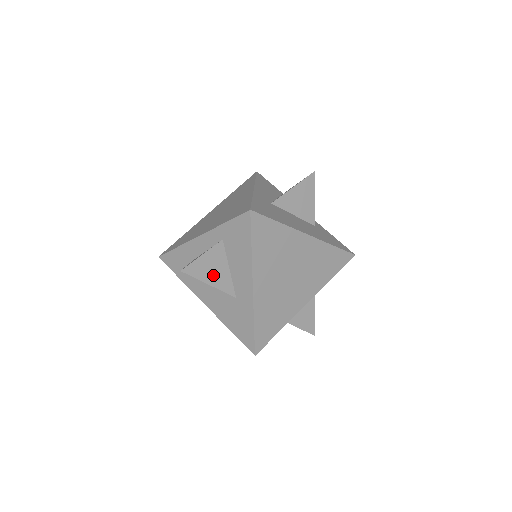
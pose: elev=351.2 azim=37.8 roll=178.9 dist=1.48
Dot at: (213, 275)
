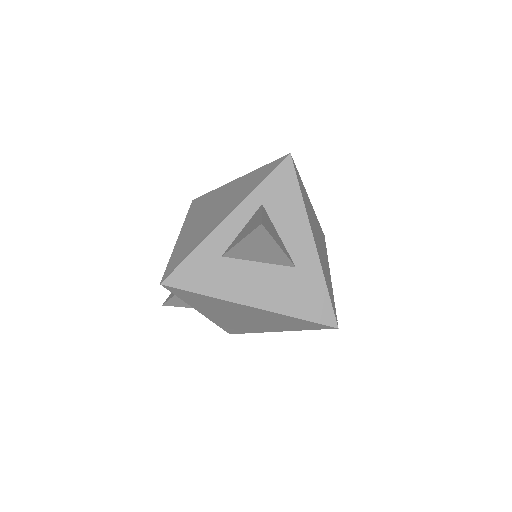
Dot at: (276, 238)
